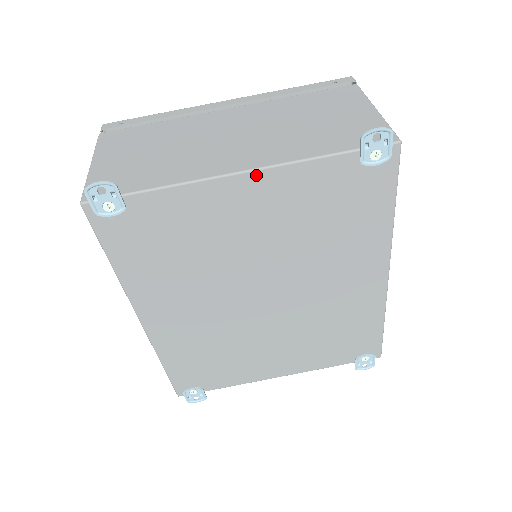
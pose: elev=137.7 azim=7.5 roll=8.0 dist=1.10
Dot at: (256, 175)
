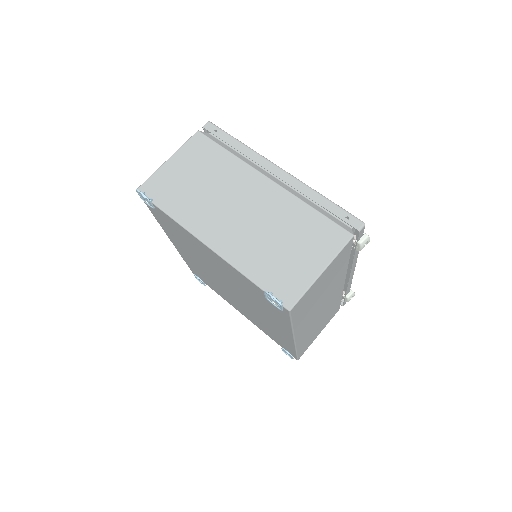
Dot at: (214, 253)
